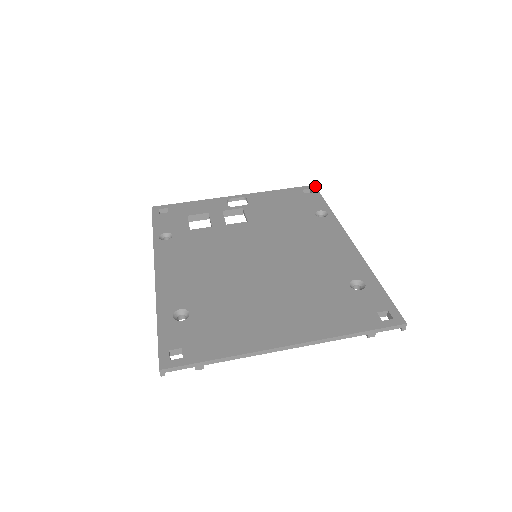
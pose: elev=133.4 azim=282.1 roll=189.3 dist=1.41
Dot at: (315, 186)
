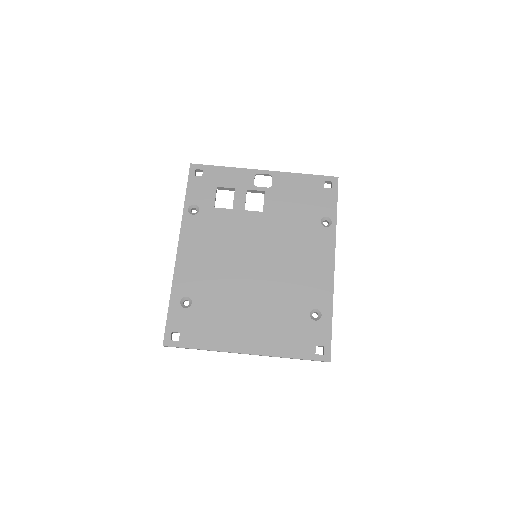
Dot at: occluded
